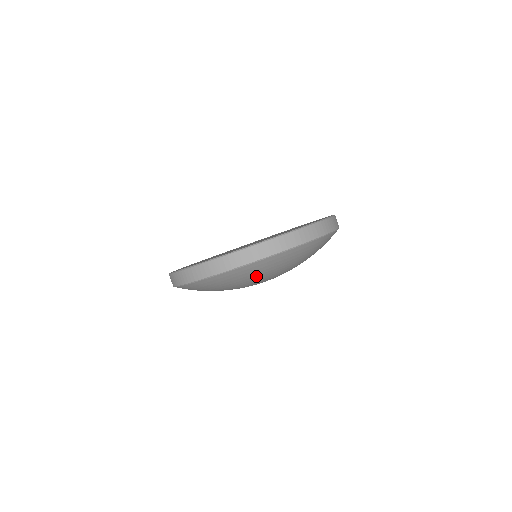
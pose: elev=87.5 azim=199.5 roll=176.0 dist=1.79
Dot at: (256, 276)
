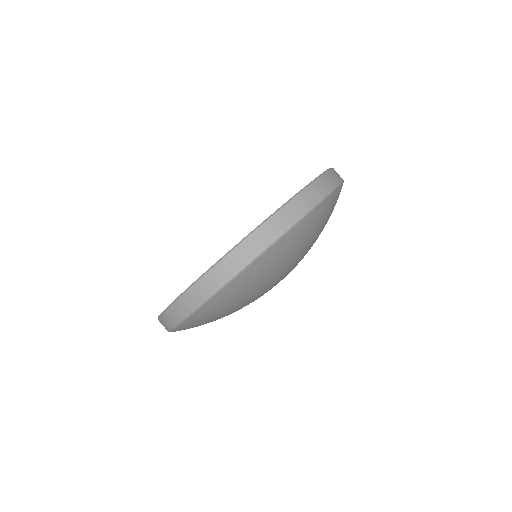
Dot at: (318, 230)
